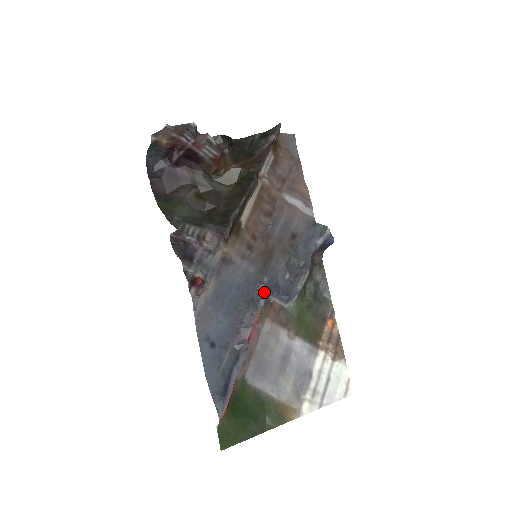
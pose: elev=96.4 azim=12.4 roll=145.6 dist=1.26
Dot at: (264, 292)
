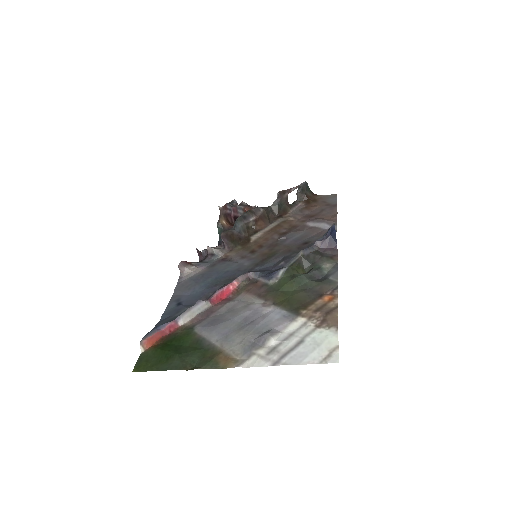
Dot at: (247, 272)
